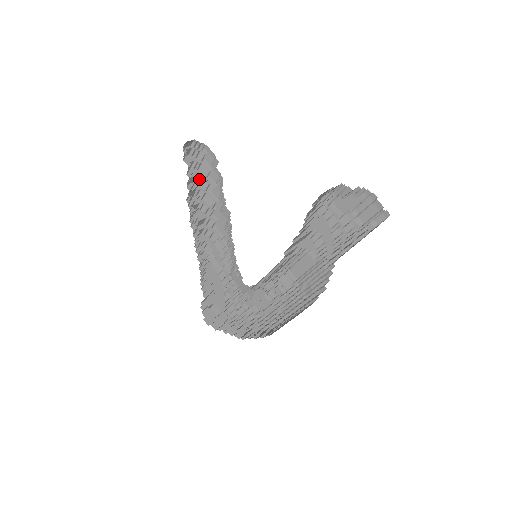
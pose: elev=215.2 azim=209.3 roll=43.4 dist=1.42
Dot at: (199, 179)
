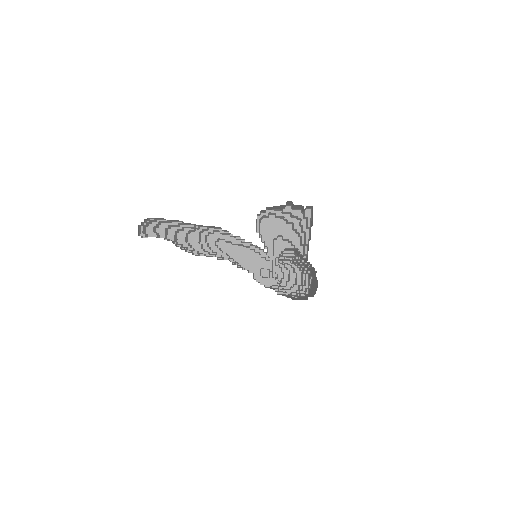
Dot at: (168, 227)
